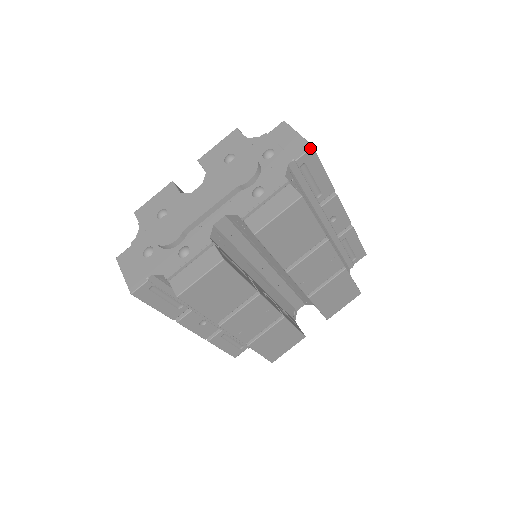
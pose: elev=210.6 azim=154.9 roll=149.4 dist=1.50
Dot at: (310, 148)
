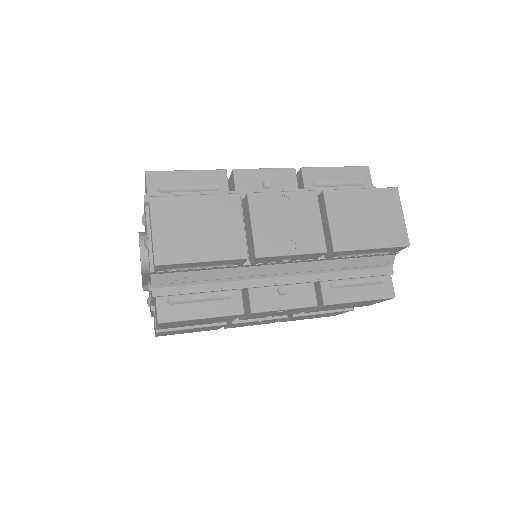
Dot at: (154, 266)
